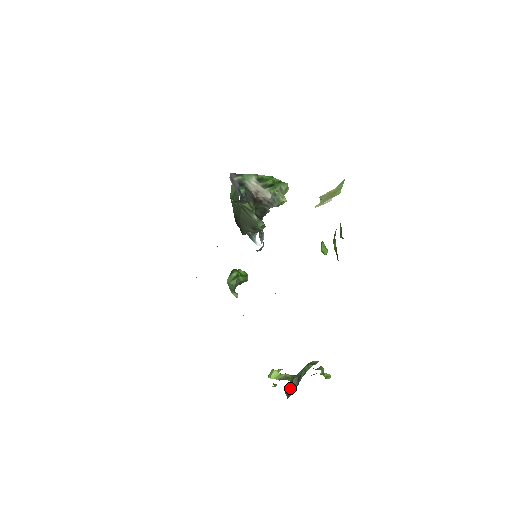
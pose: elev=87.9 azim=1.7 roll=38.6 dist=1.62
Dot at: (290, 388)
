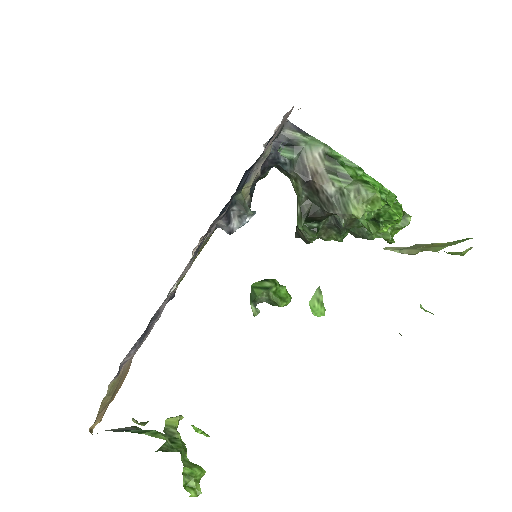
Dot at: (112, 429)
